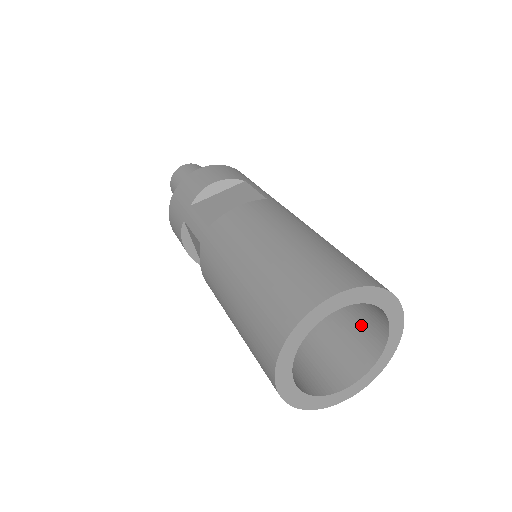
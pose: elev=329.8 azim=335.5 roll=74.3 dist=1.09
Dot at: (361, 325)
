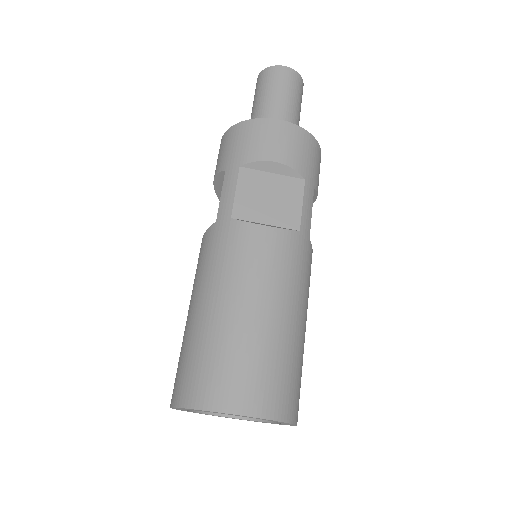
Dot at: occluded
